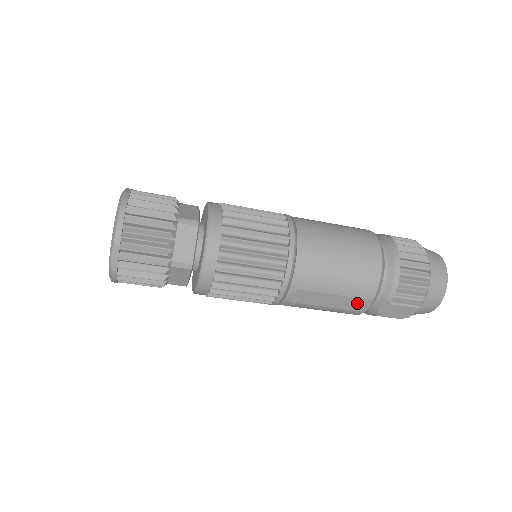
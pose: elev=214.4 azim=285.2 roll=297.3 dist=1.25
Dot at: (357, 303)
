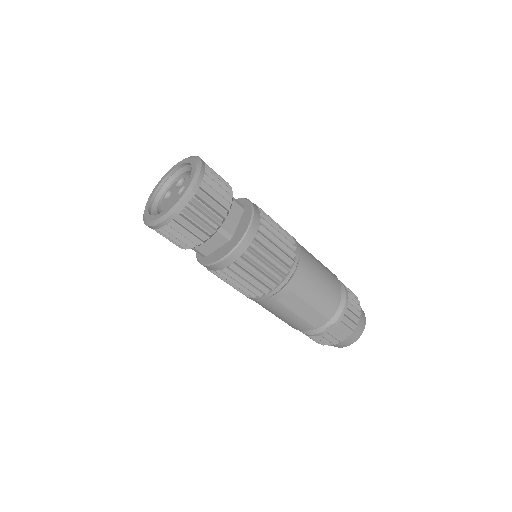
Dot at: (317, 318)
